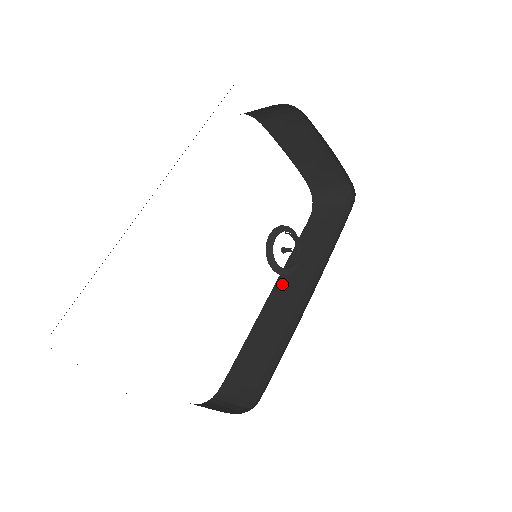
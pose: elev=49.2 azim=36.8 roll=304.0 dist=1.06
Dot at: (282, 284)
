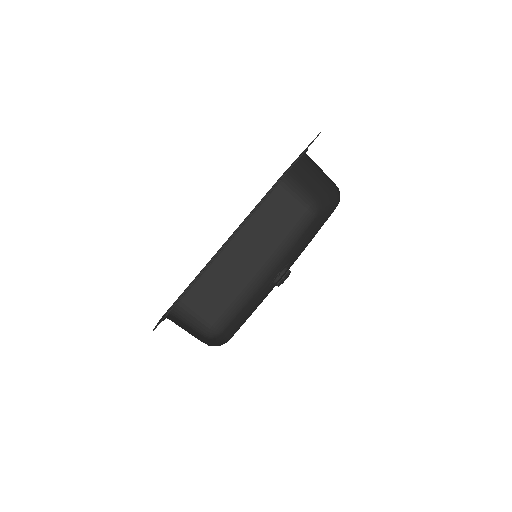
Dot at: (241, 241)
